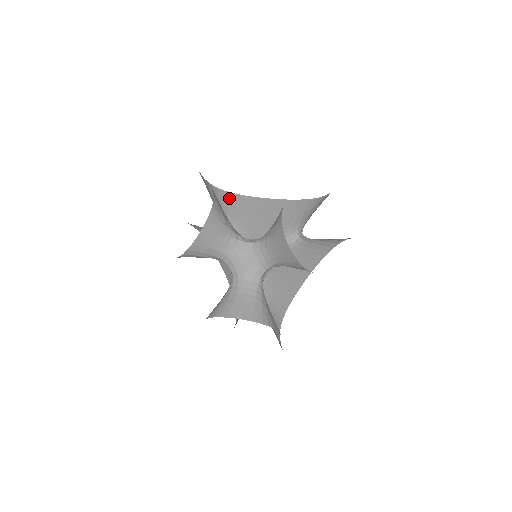
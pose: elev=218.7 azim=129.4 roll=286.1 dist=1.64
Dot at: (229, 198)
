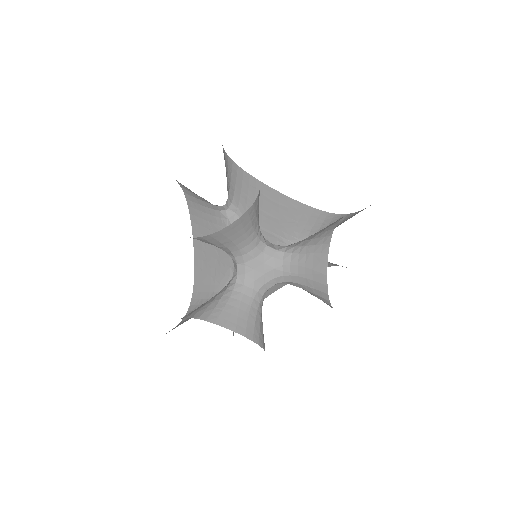
Dot at: (237, 173)
